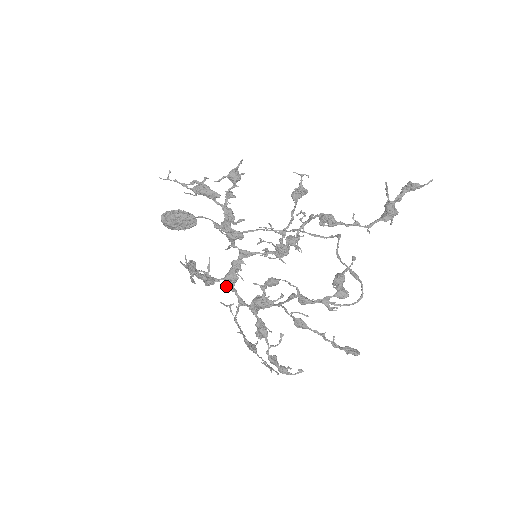
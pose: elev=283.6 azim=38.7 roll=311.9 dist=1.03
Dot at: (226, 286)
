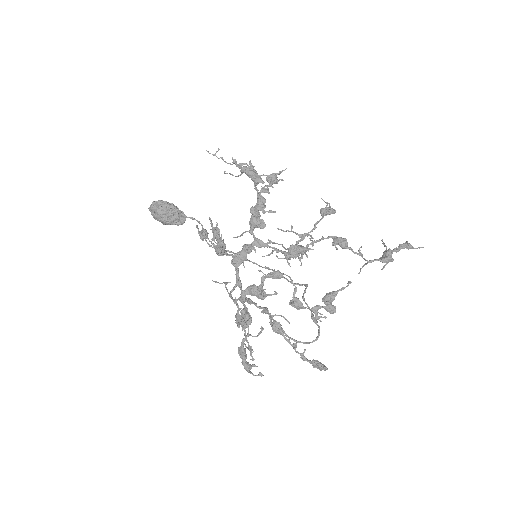
Dot at: (231, 263)
